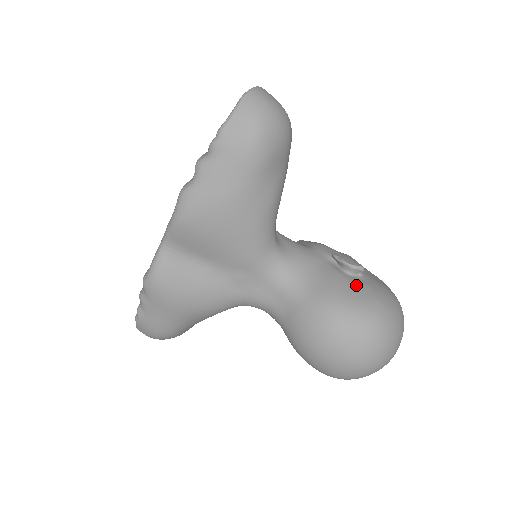
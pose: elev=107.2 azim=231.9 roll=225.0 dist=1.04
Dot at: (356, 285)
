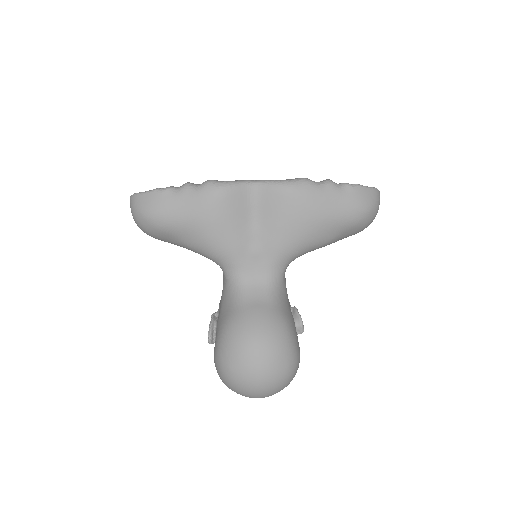
Dot at: occluded
